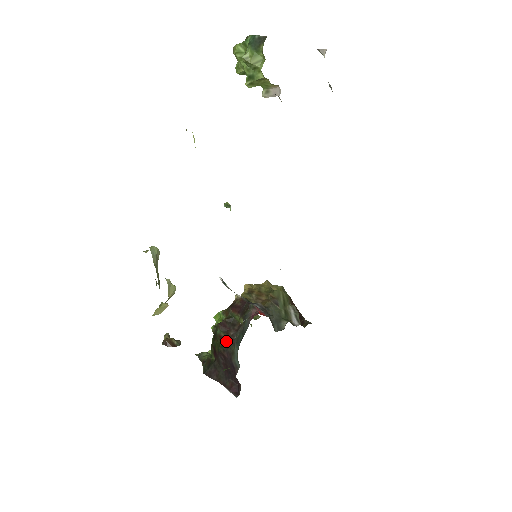
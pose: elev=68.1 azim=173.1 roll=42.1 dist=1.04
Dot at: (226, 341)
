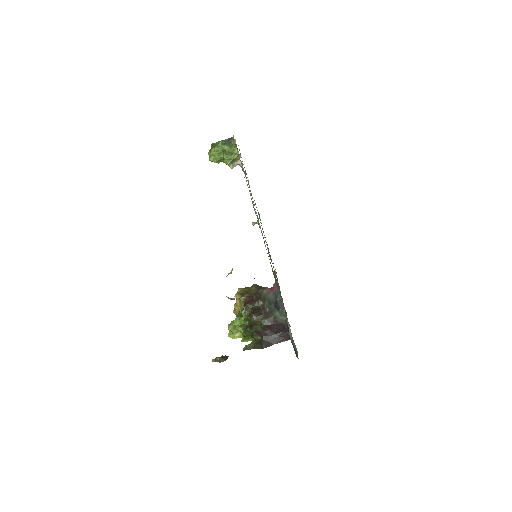
Dot at: (264, 318)
